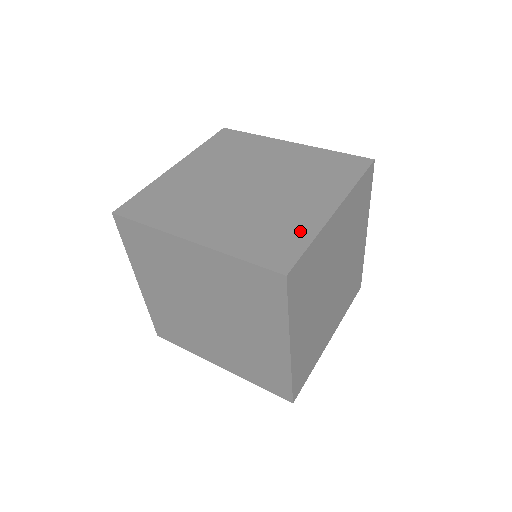
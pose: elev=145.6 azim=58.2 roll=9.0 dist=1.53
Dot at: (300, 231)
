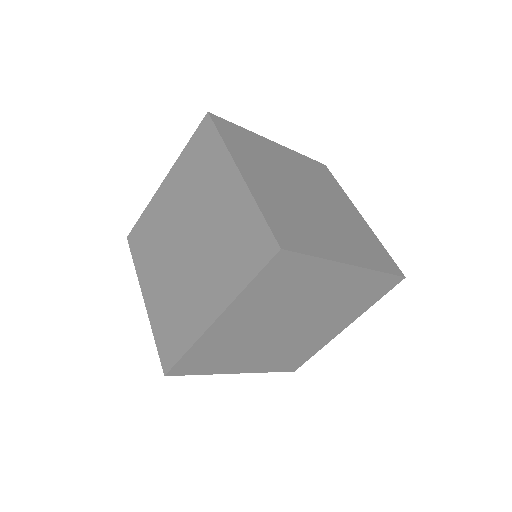
Dot at: (187, 333)
